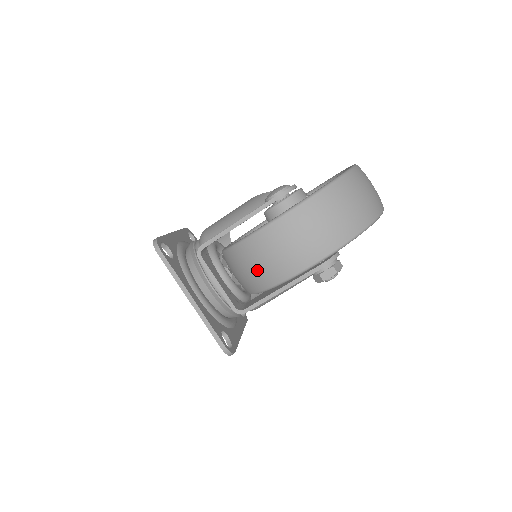
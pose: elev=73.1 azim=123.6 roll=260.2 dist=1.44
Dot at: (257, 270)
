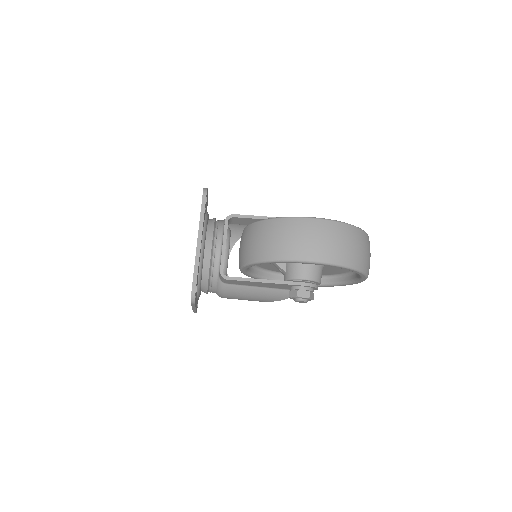
Dot at: (273, 242)
